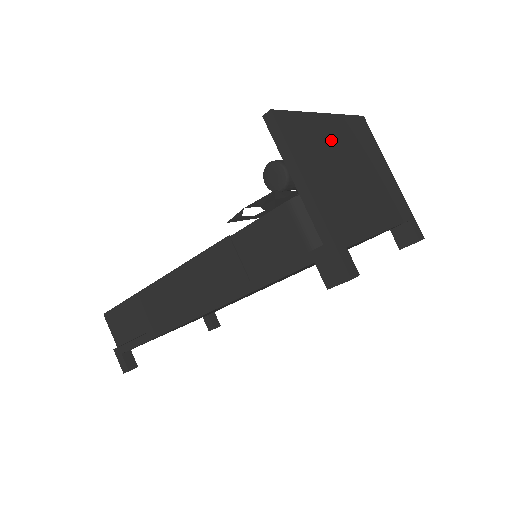
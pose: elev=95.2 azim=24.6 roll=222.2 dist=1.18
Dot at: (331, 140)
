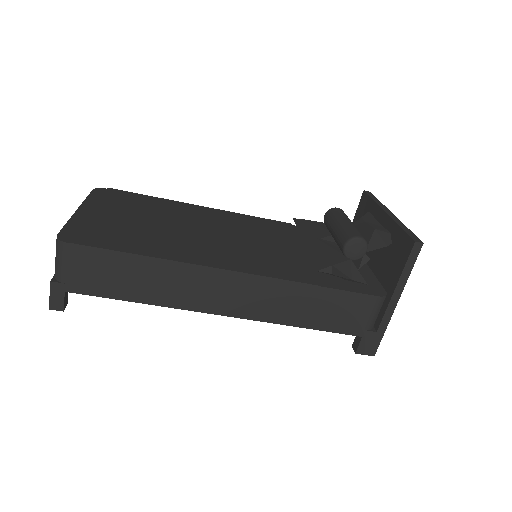
Dot at: occluded
